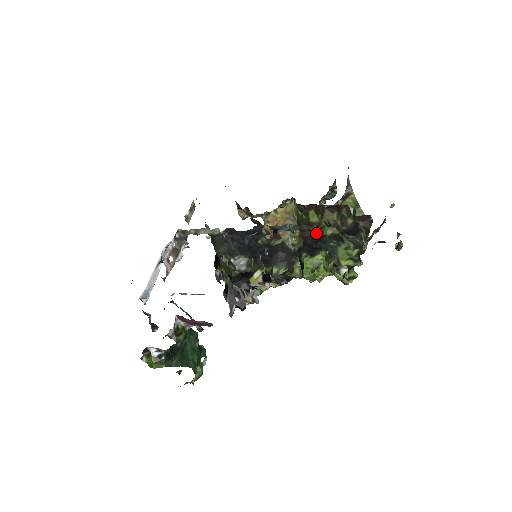
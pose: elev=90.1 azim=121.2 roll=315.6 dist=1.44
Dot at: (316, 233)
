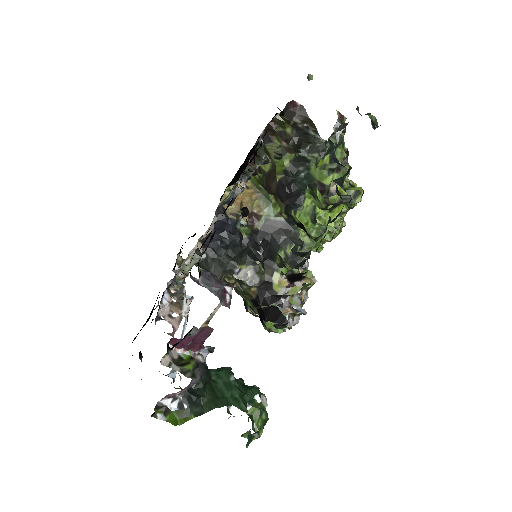
Dot at: (278, 177)
